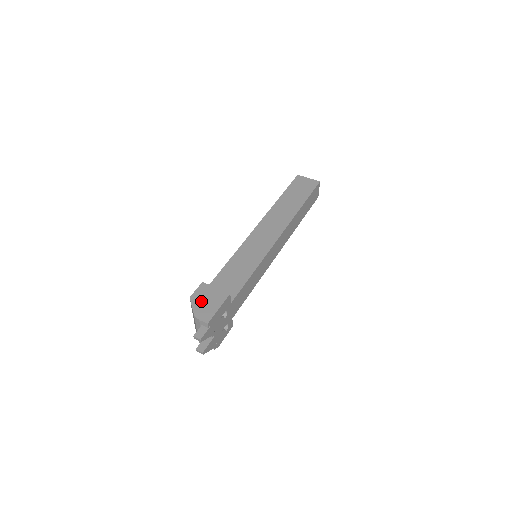
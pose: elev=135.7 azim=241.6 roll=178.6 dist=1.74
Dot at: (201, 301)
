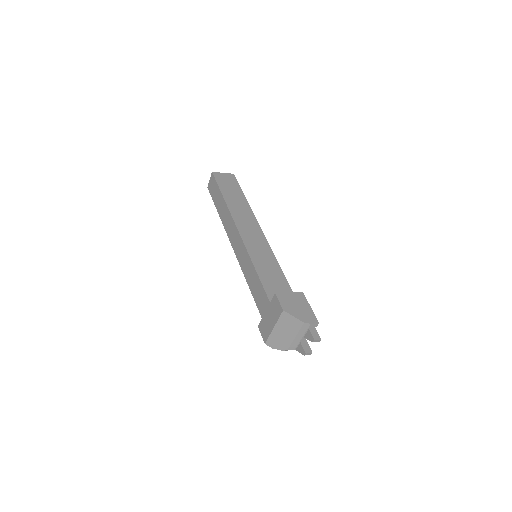
Dot at: (294, 308)
